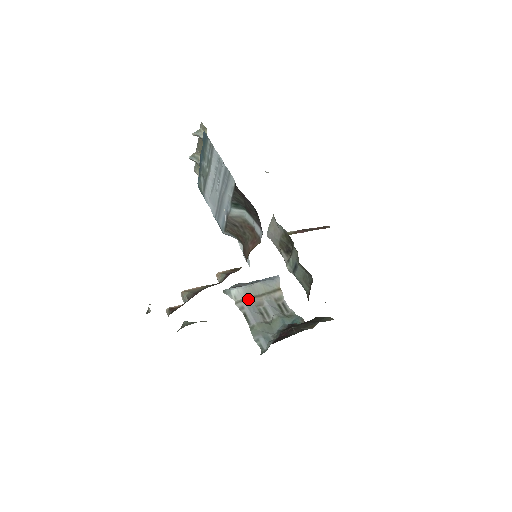
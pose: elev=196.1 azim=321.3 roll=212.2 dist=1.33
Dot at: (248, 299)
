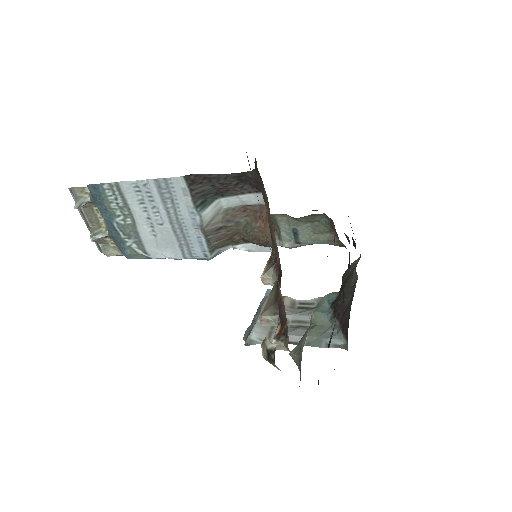
Dot at: (272, 329)
